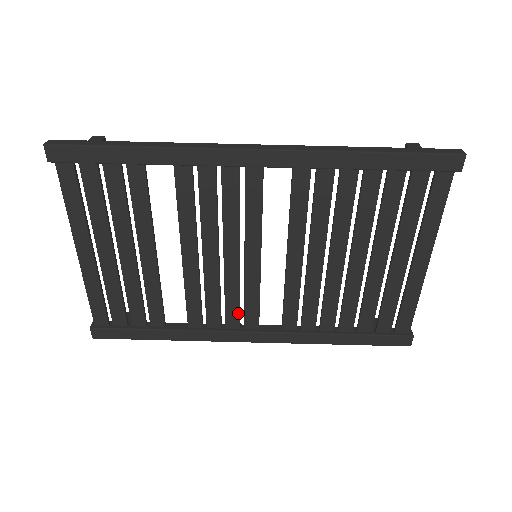
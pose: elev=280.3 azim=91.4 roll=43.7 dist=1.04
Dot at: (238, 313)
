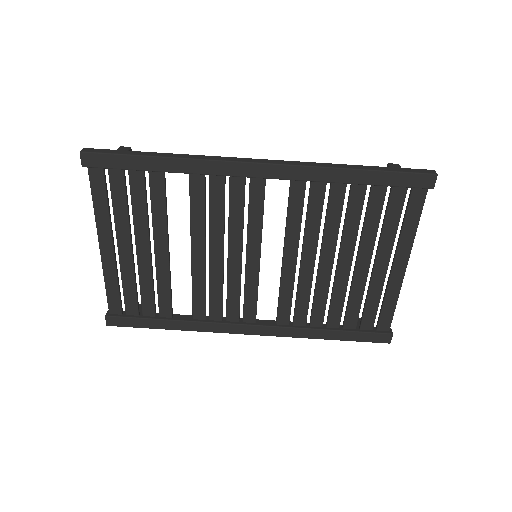
Dot at: (238, 307)
